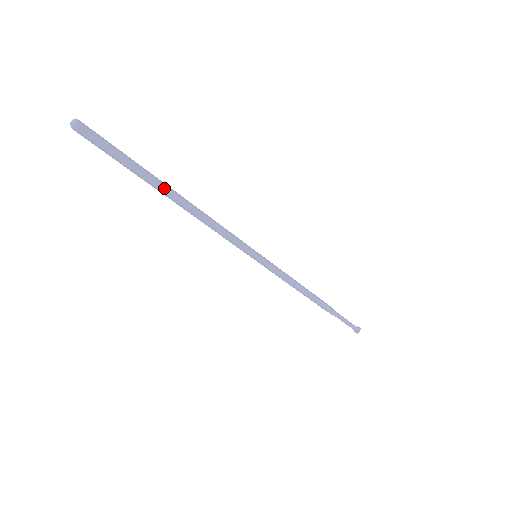
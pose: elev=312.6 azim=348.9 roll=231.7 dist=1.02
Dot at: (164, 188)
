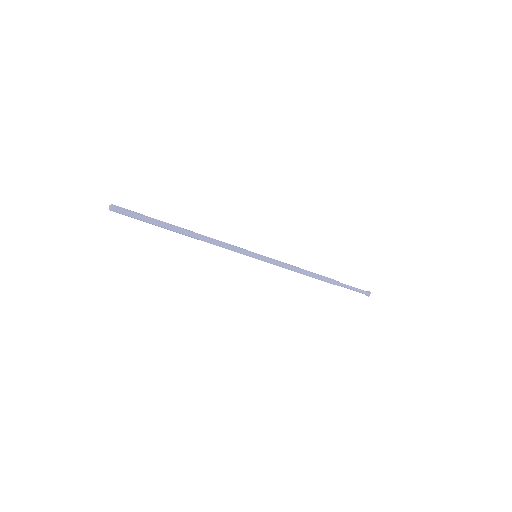
Dot at: (174, 229)
